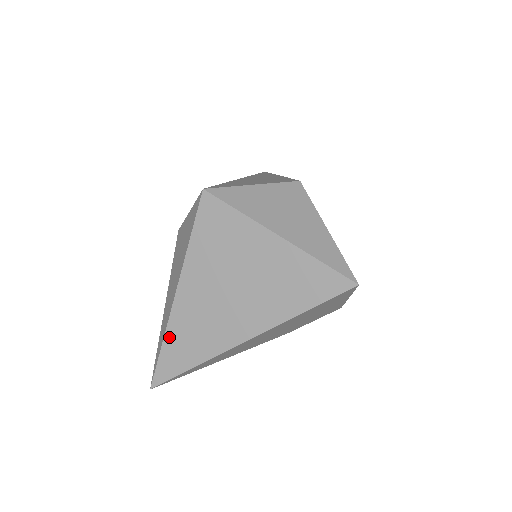
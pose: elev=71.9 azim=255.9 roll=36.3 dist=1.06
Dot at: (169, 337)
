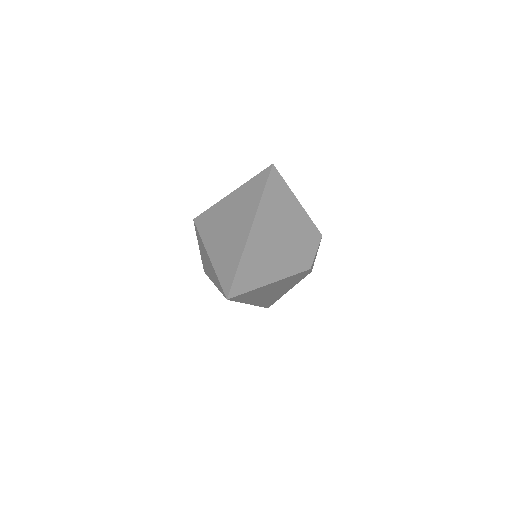
Dot at: (218, 269)
